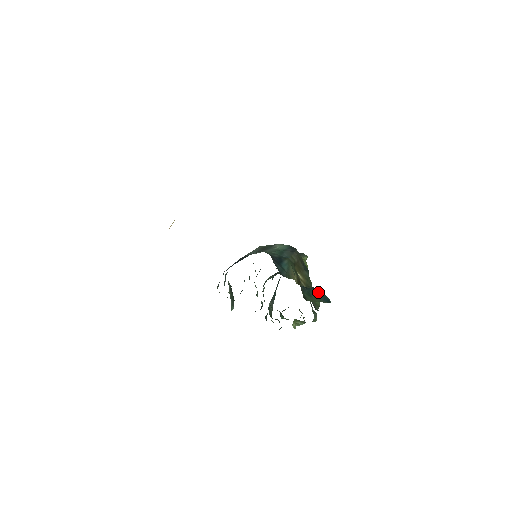
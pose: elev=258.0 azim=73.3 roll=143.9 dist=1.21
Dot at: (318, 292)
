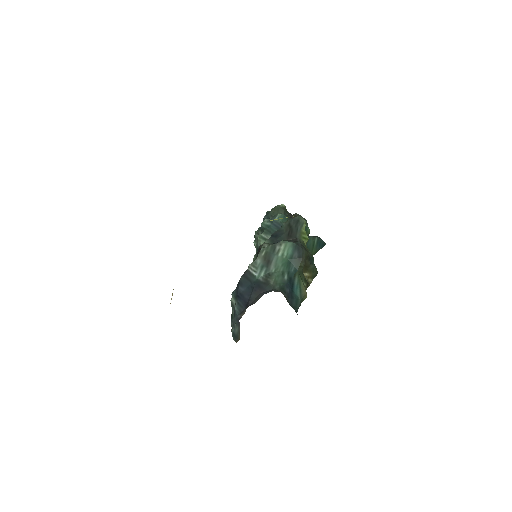
Dot at: (314, 242)
